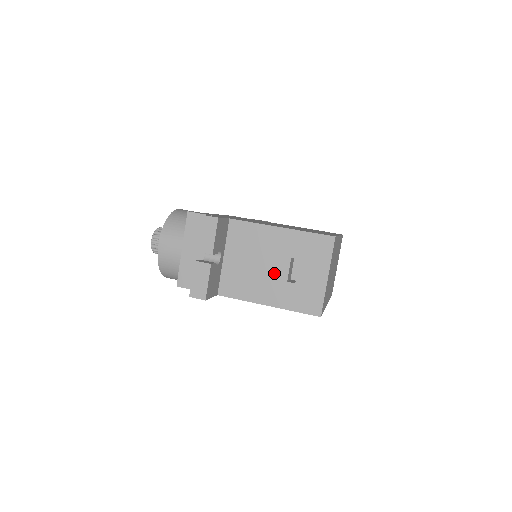
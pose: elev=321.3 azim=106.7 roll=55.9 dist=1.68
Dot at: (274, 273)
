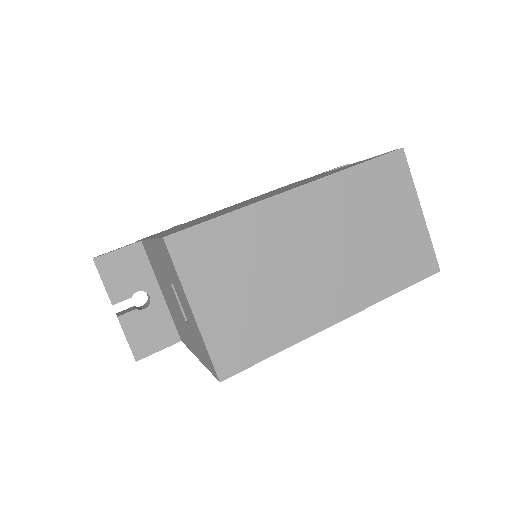
Dot at: (178, 309)
